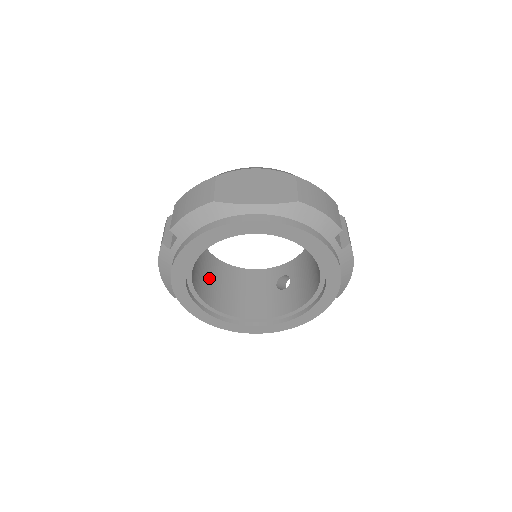
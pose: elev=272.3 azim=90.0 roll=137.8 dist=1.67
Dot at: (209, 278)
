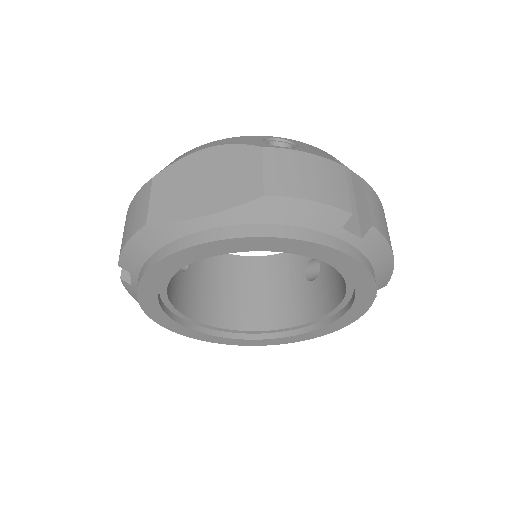
Dot at: (213, 287)
